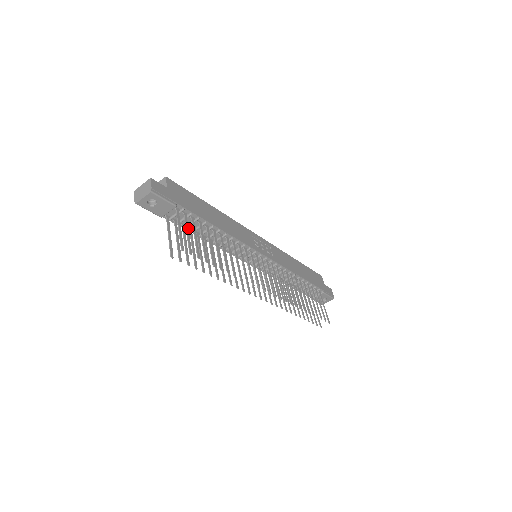
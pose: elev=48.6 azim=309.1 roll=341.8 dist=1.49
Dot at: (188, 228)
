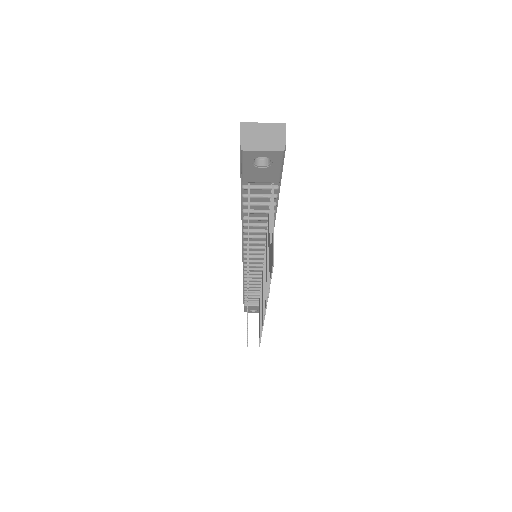
Dot at: occluded
